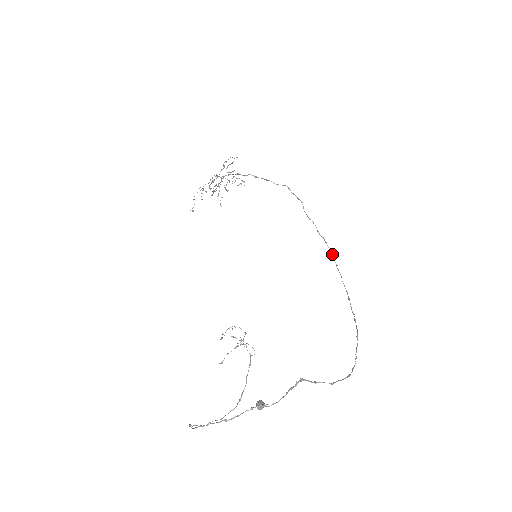
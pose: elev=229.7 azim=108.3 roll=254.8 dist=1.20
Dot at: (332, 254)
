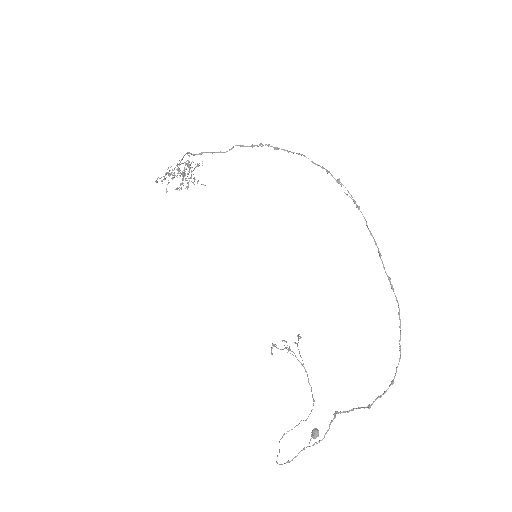
Dot at: occluded
